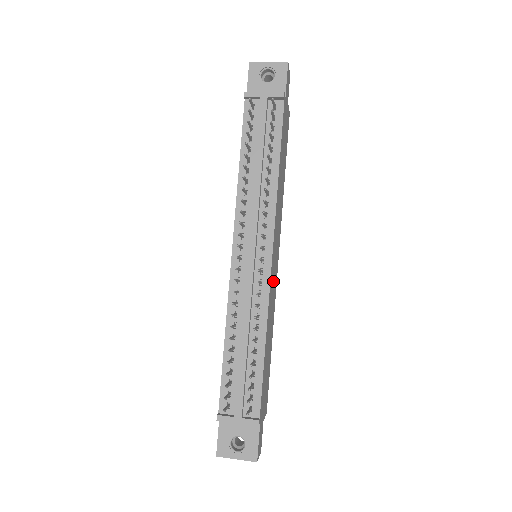
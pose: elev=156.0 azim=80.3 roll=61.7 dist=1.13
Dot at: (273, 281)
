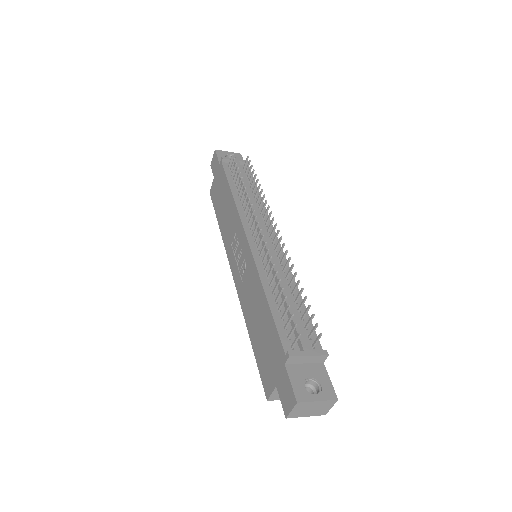
Dot at: occluded
